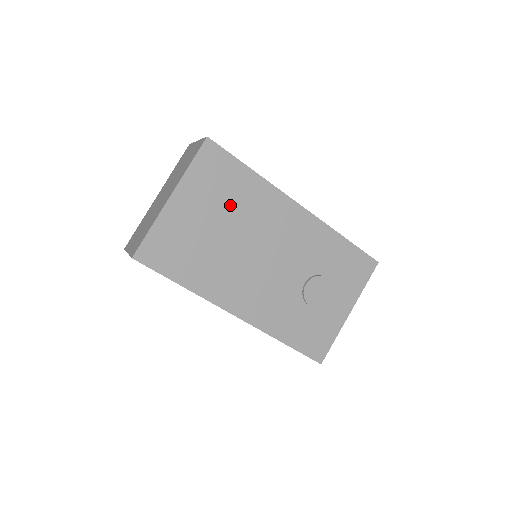
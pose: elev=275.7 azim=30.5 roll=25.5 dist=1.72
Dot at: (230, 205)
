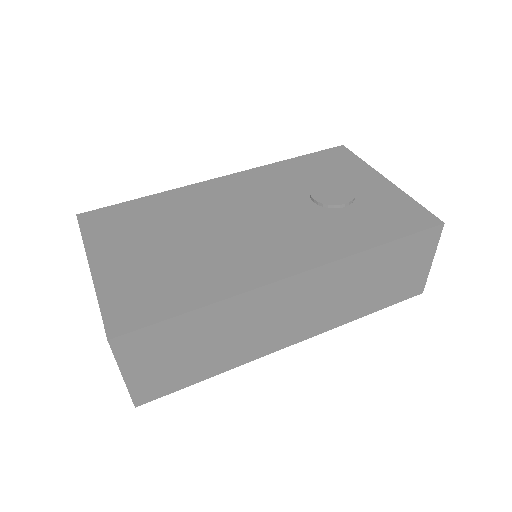
Dot at: (158, 225)
